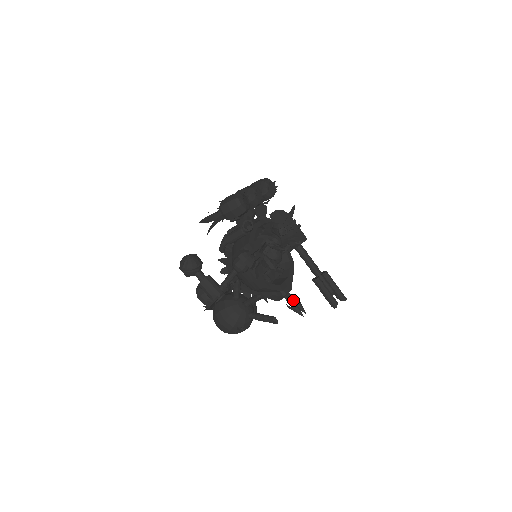
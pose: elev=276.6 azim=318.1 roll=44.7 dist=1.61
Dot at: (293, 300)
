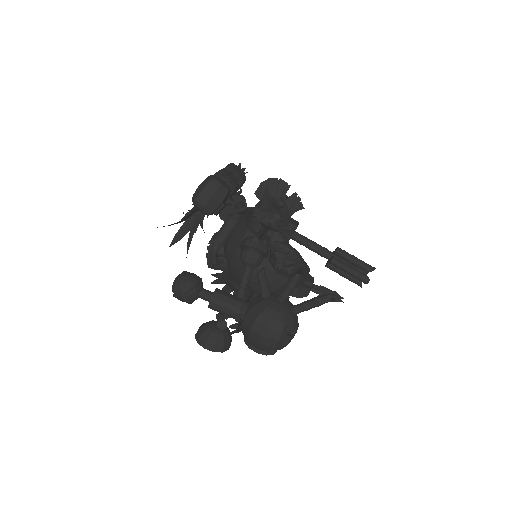
Dot at: (322, 290)
